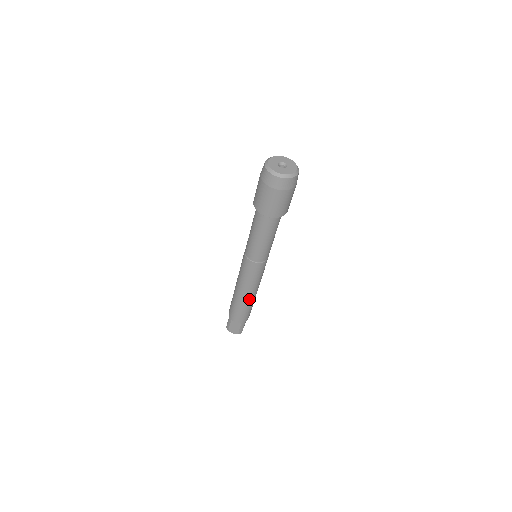
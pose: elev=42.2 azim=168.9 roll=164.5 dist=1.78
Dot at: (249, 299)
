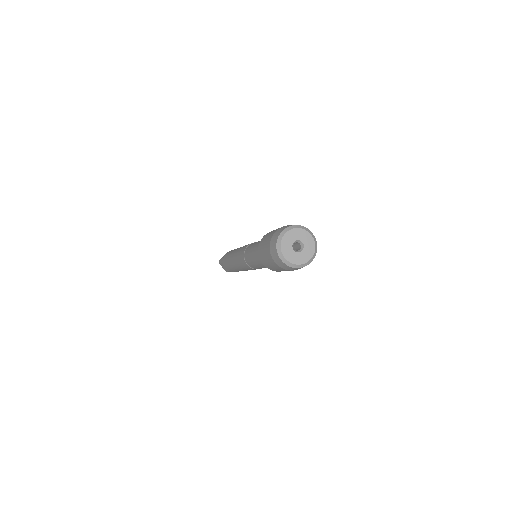
Dot at: (239, 270)
